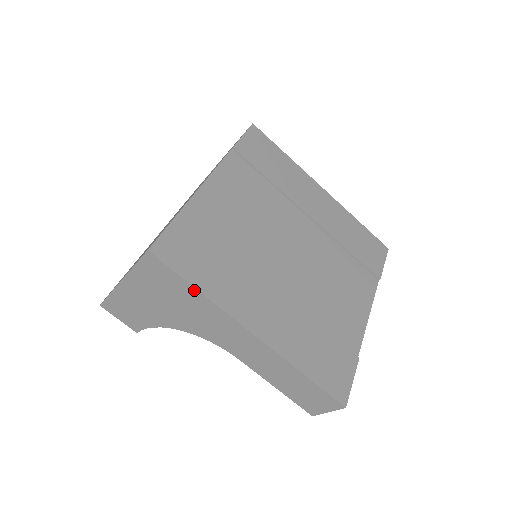
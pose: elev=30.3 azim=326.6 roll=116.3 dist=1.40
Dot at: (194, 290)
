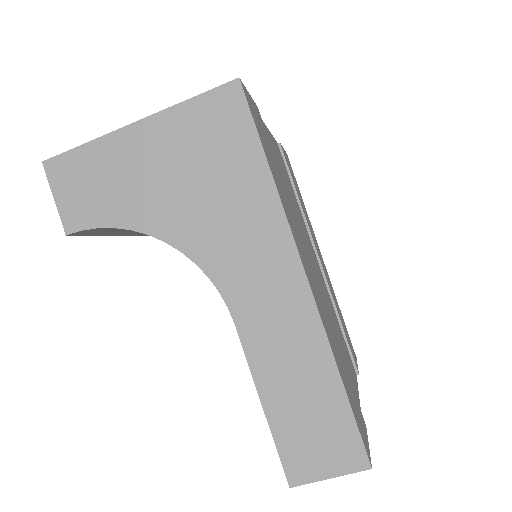
Dot at: (262, 165)
